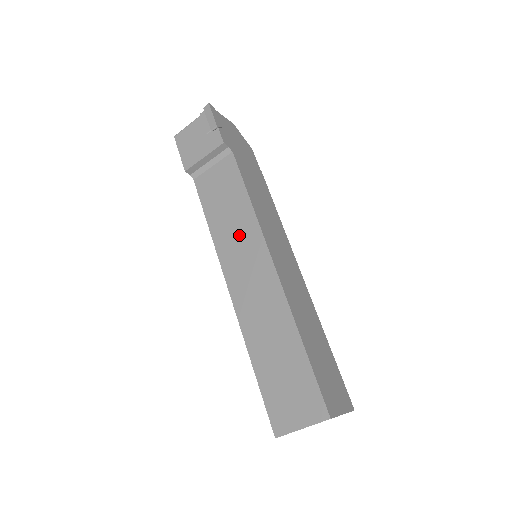
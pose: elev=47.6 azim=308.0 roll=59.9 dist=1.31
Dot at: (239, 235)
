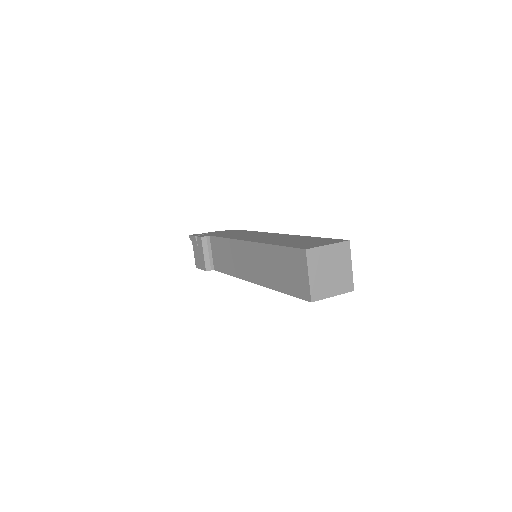
Dot at: (234, 256)
